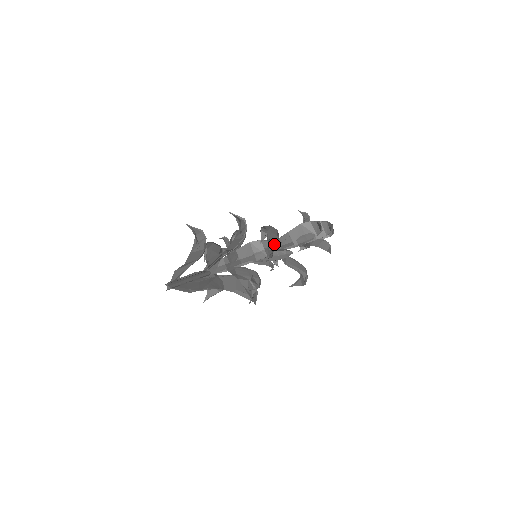
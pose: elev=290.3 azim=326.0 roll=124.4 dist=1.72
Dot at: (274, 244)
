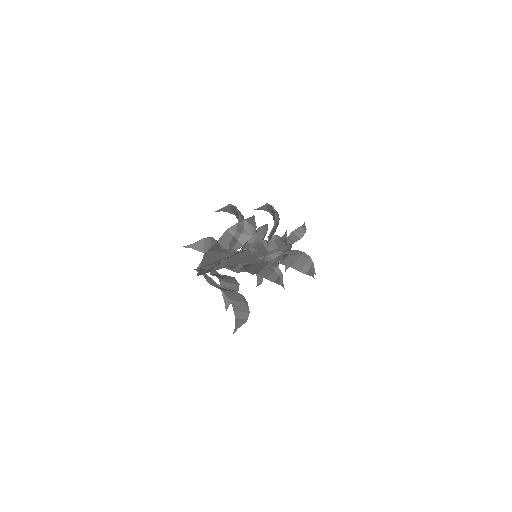
Dot at: occluded
